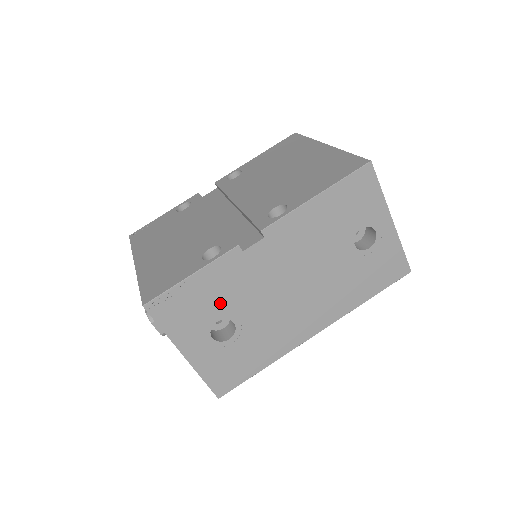
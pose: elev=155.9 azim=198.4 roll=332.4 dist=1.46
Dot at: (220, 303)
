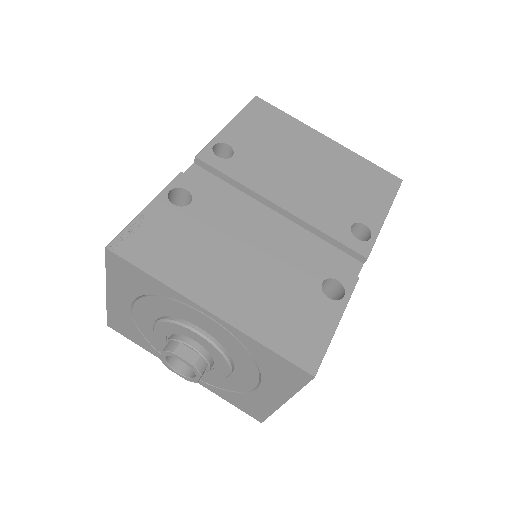
Dot at: occluded
